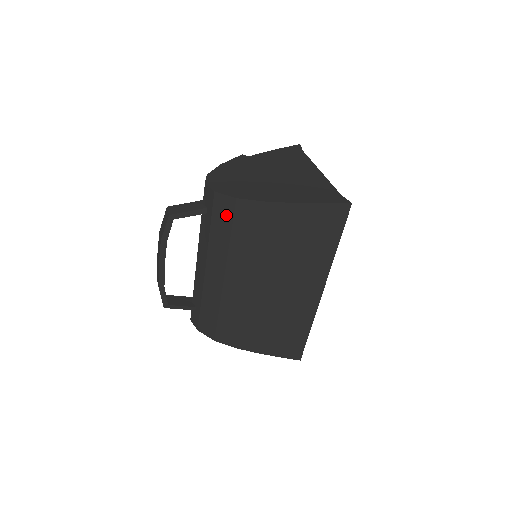
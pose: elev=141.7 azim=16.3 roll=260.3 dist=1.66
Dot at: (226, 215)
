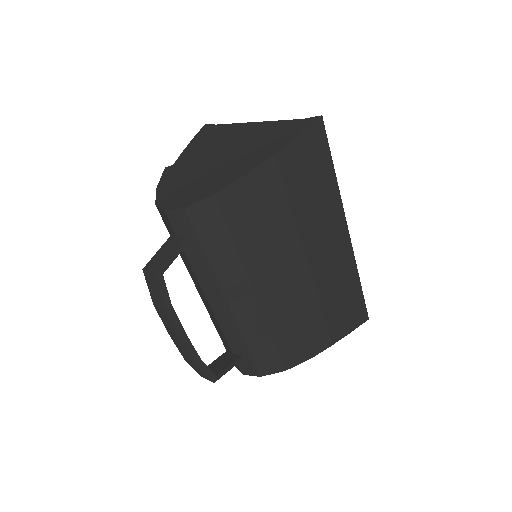
Dot at: (214, 224)
